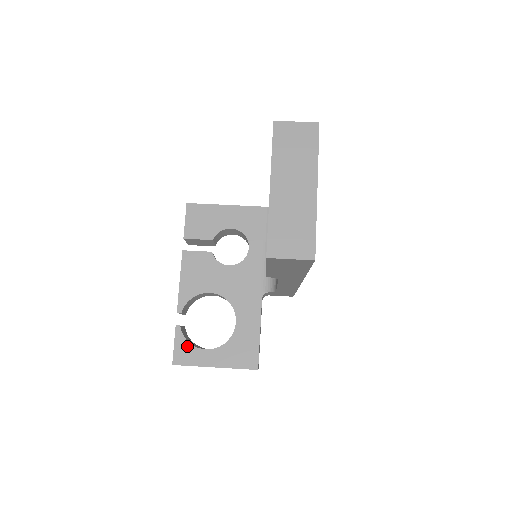
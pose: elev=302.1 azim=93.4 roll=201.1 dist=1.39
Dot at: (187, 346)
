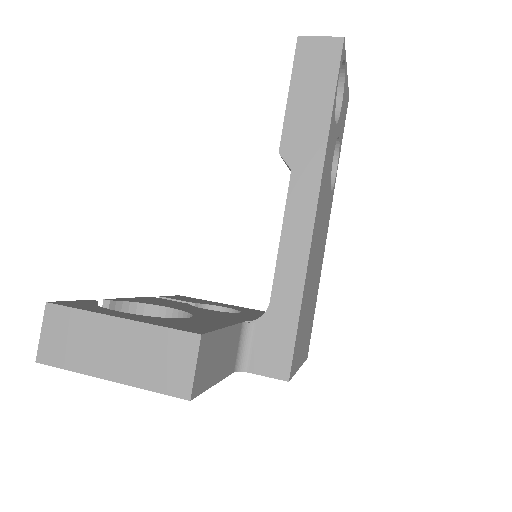
Dot at: (91, 305)
